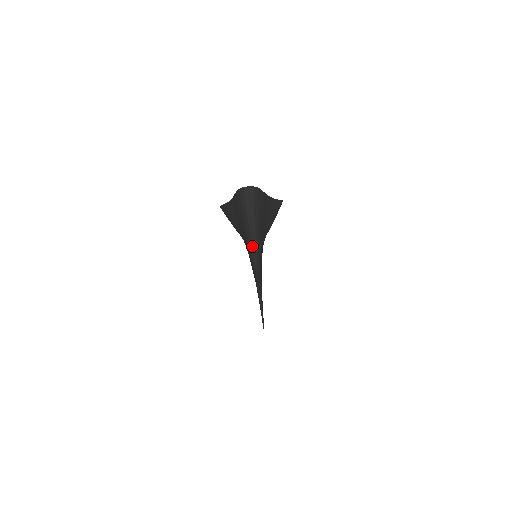
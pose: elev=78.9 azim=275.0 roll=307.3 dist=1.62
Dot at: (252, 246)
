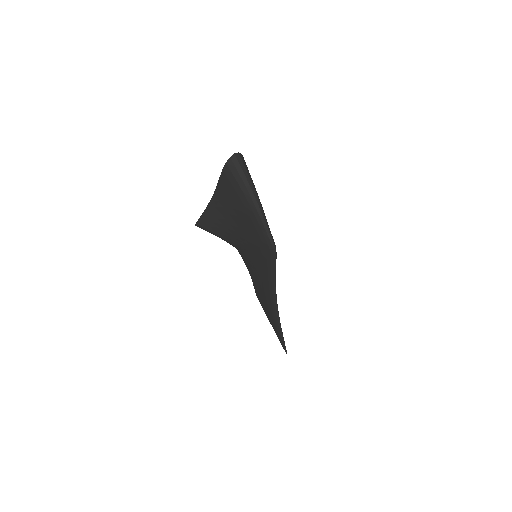
Dot at: (262, 221)
